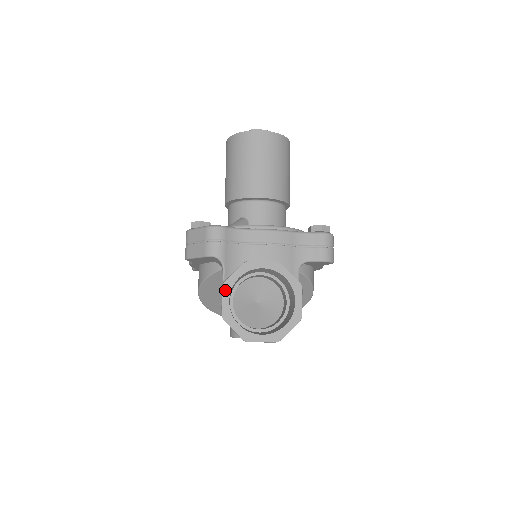
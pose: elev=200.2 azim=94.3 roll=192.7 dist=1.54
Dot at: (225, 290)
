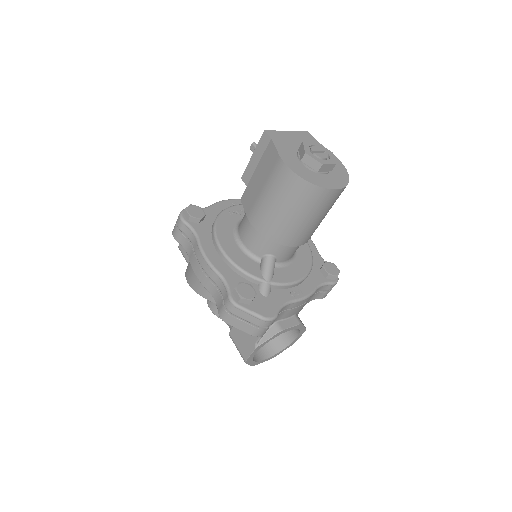
Dot at: (256, 350)
